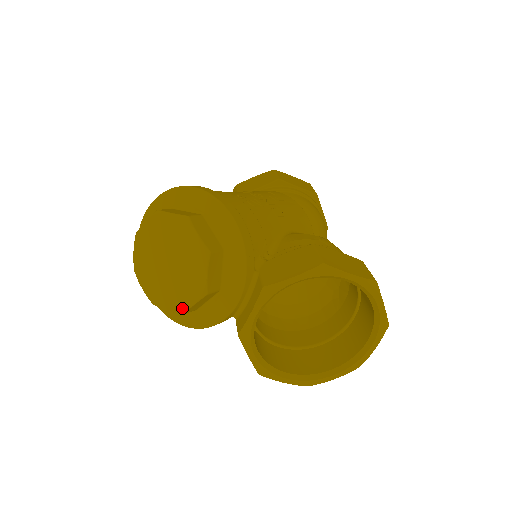
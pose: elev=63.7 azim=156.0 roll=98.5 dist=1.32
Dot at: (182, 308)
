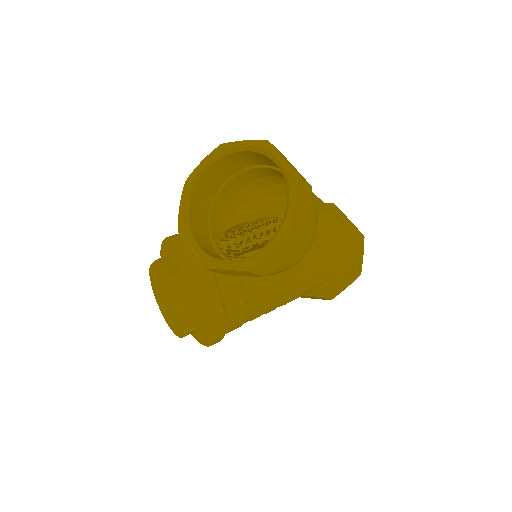
Dot at: (178, 304)
